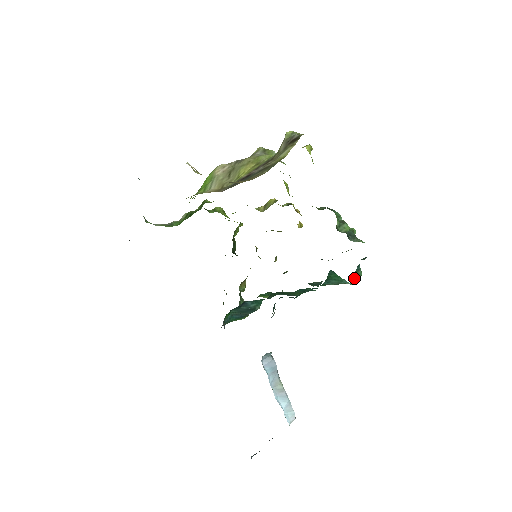
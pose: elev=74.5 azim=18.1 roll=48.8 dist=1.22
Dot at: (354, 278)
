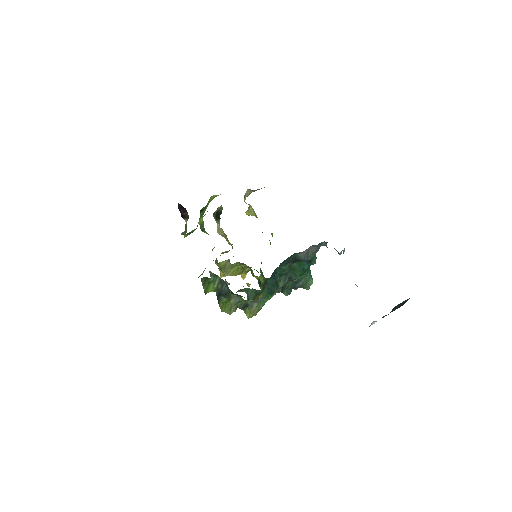
Dot at: occluded
